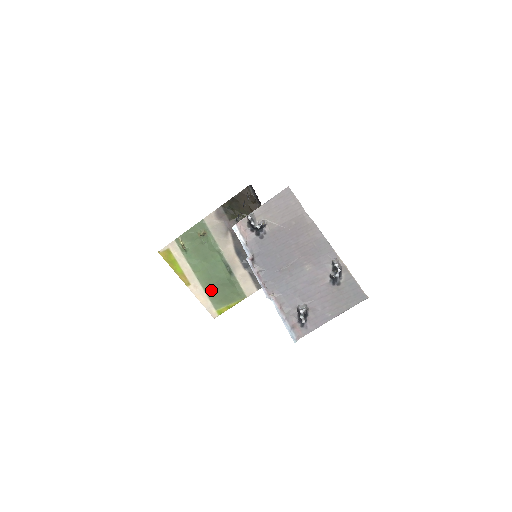
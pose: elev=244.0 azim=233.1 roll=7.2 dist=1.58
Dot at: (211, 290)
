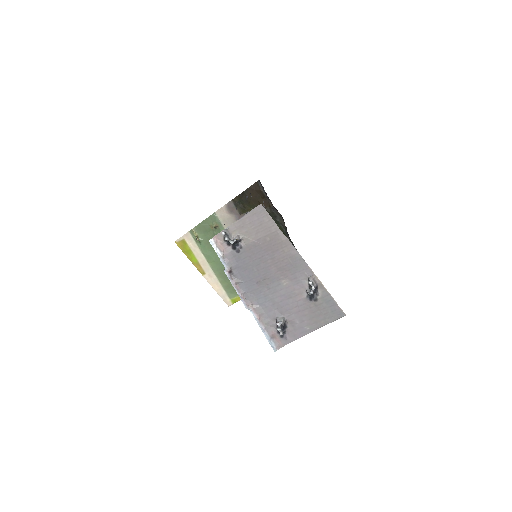
Dot at: (225, 280)
